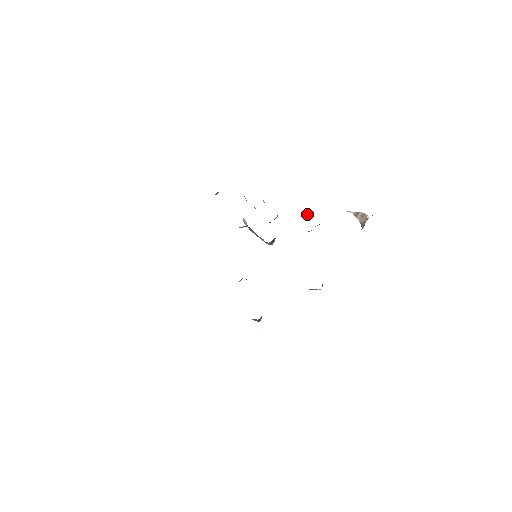
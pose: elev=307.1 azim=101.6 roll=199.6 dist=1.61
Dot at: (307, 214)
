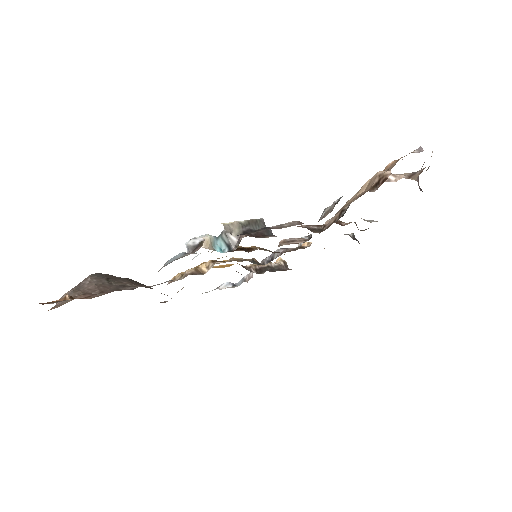
Dot at: occluded
